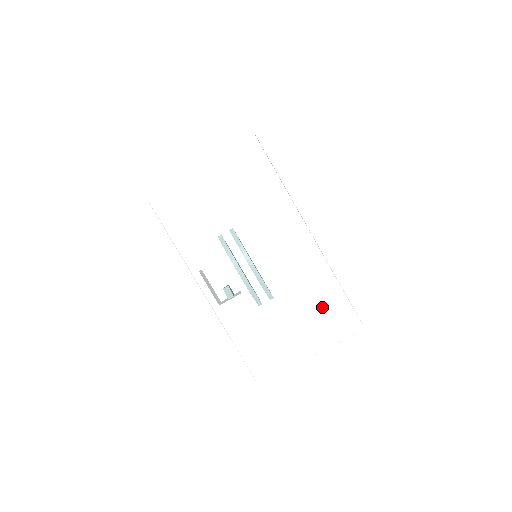
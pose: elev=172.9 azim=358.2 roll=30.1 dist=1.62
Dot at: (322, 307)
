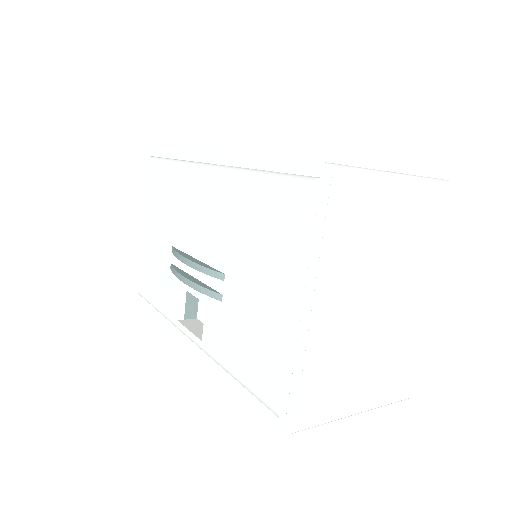
Dot at: (262, 222)
